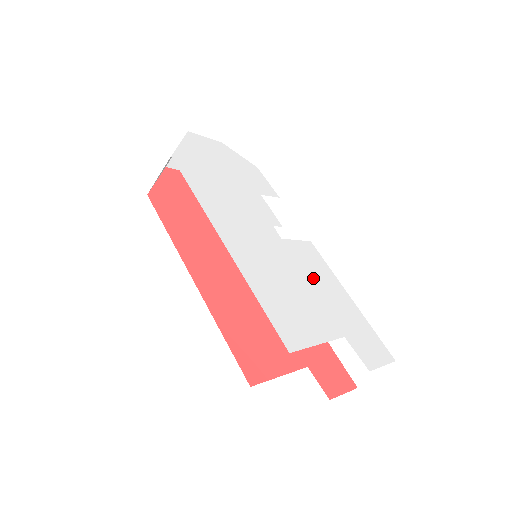
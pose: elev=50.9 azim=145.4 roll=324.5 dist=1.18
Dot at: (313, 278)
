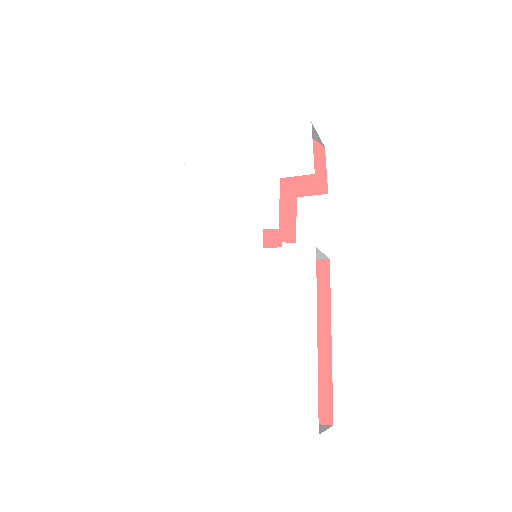
Dot at: (270, 304)
